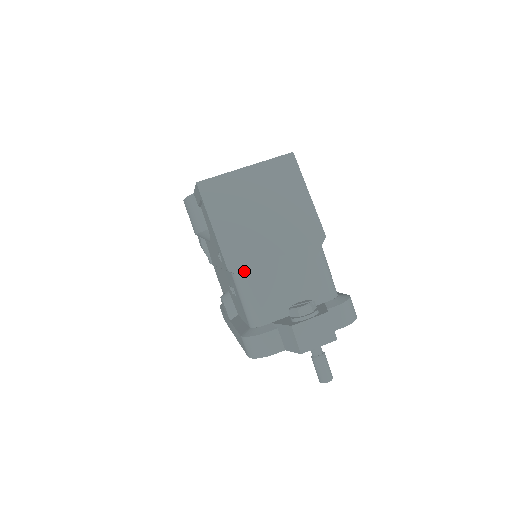
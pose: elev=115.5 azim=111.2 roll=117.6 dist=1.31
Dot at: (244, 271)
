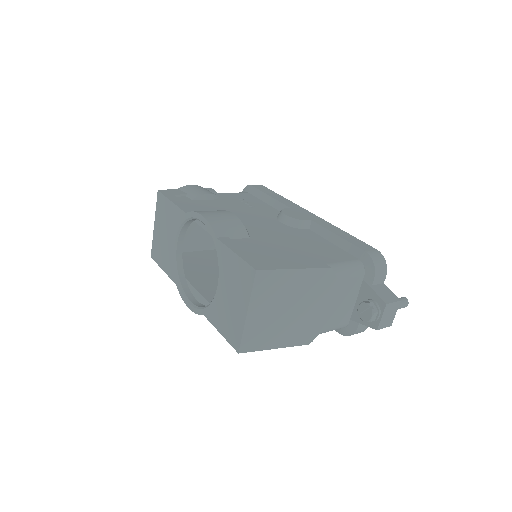
Dot at: (315, 334)
